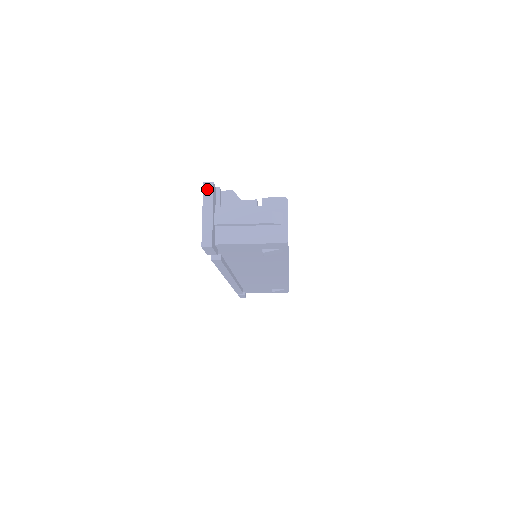
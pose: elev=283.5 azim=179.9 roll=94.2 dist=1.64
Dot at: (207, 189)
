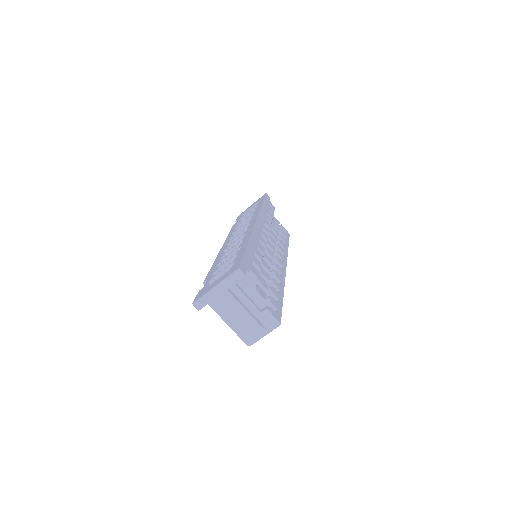
Dot at: (236, 275)
